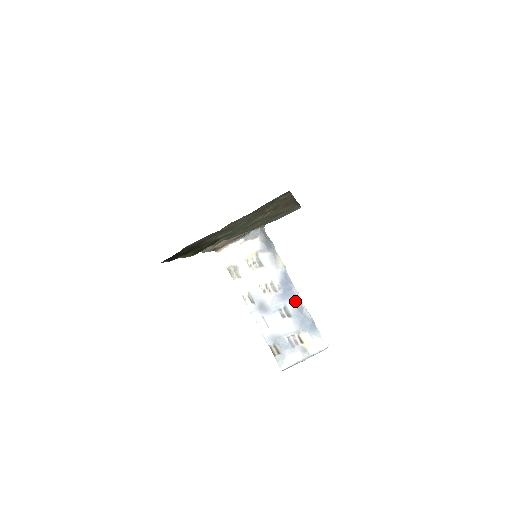
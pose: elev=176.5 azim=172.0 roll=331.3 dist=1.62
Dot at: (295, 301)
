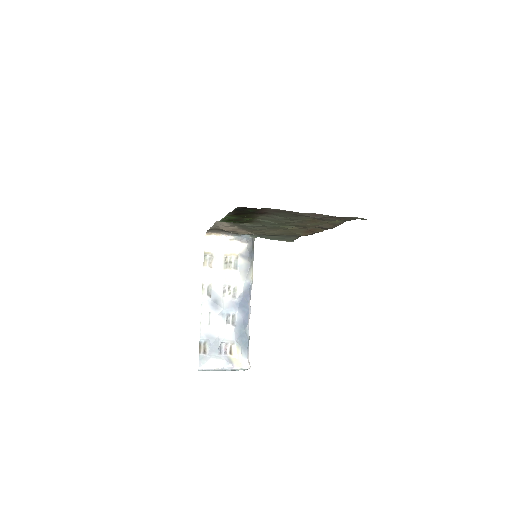
Dot at: (245, 314)
